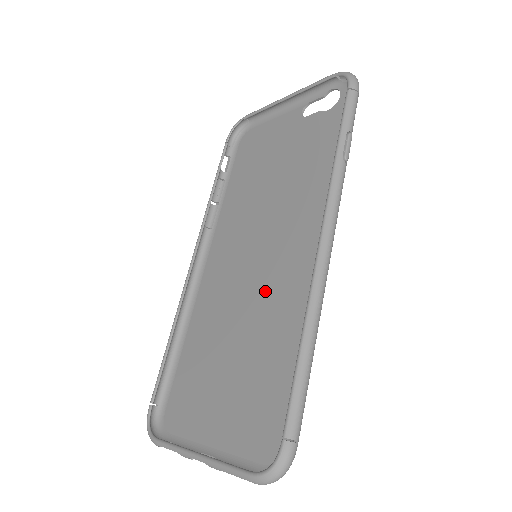
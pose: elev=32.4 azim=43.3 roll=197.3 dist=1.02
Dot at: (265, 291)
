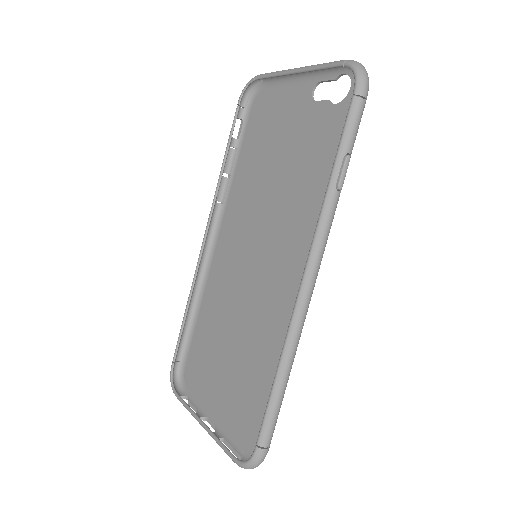
Dot at: (260, 297)
